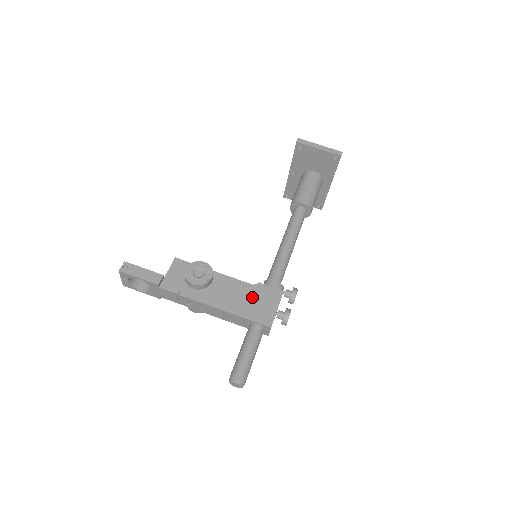
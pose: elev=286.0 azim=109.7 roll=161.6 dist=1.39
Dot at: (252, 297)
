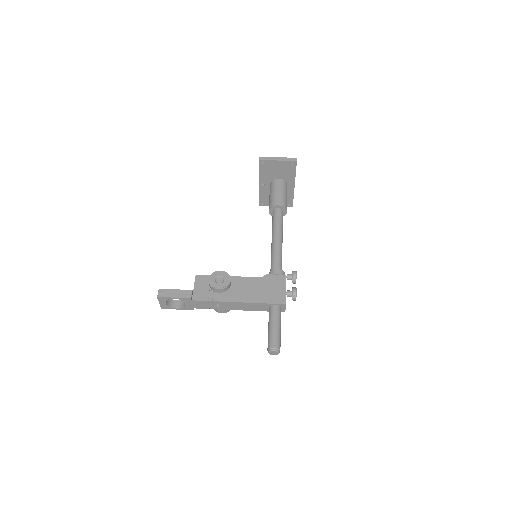
Dot at: (264, 286)
